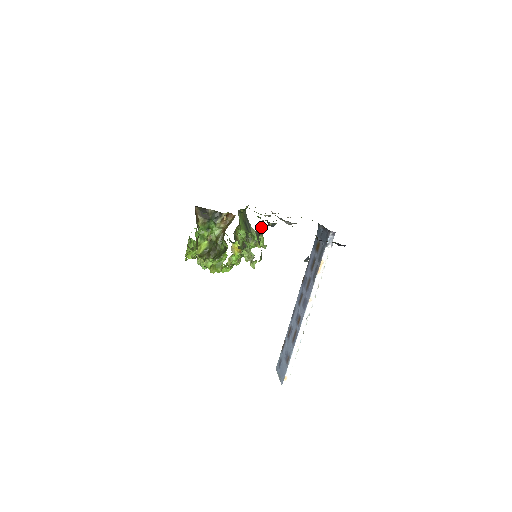
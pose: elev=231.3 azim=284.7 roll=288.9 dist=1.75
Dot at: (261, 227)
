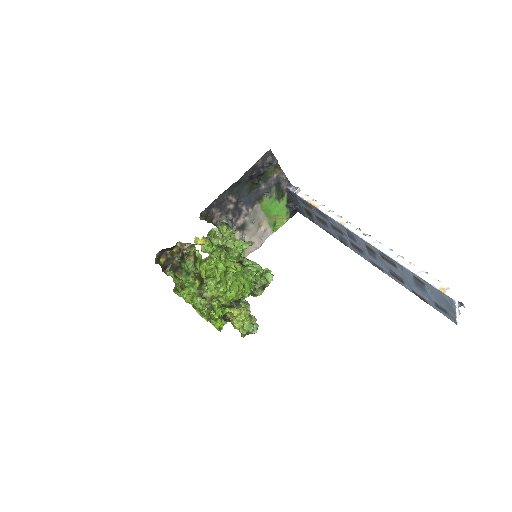
Dot at: occluded
